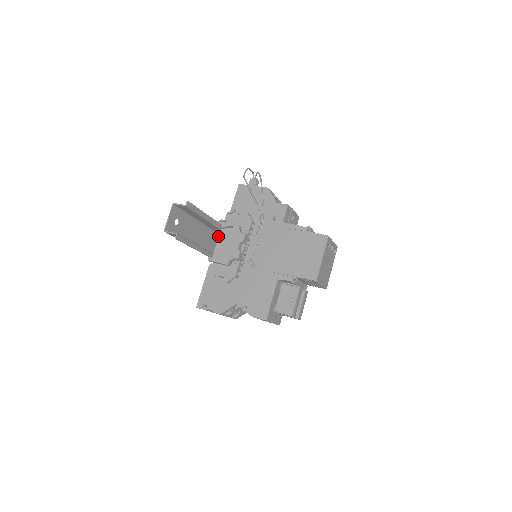
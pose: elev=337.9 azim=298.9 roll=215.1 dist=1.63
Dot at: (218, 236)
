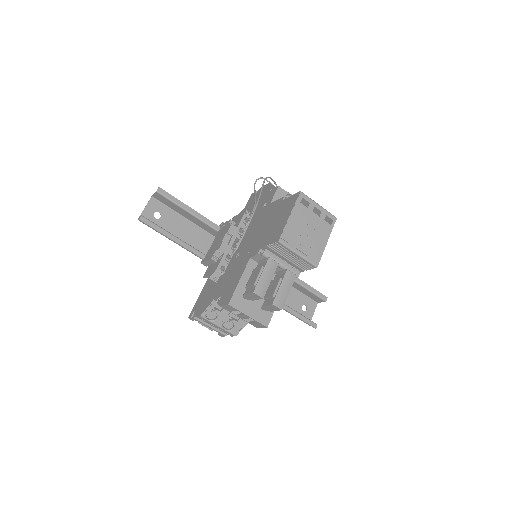
Dot at: occluded
